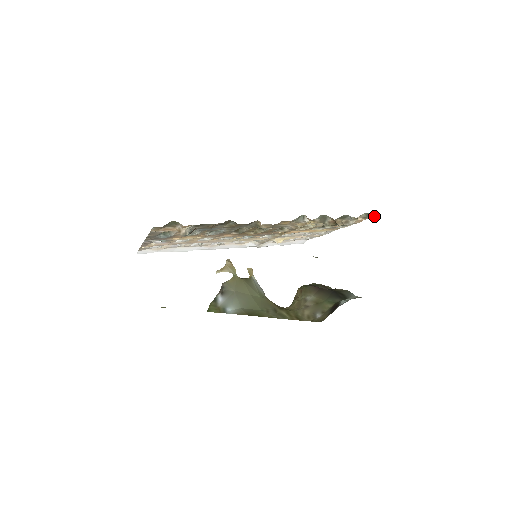
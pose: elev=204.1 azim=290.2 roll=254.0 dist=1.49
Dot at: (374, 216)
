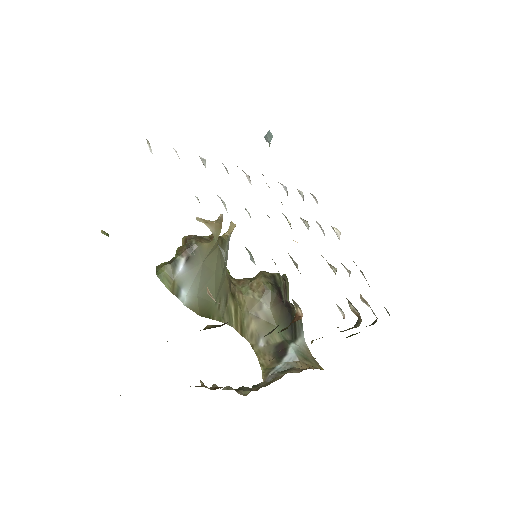
Dot at: occluded
